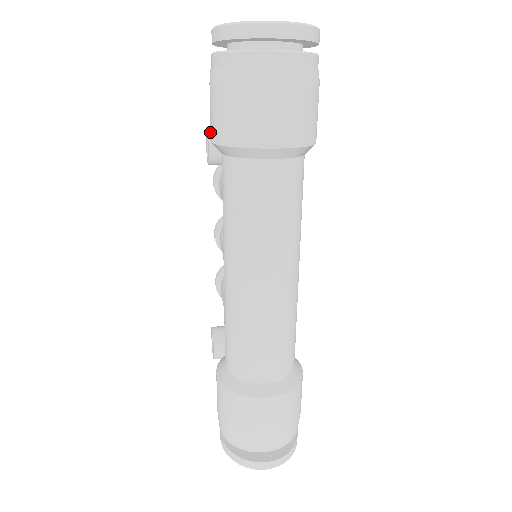
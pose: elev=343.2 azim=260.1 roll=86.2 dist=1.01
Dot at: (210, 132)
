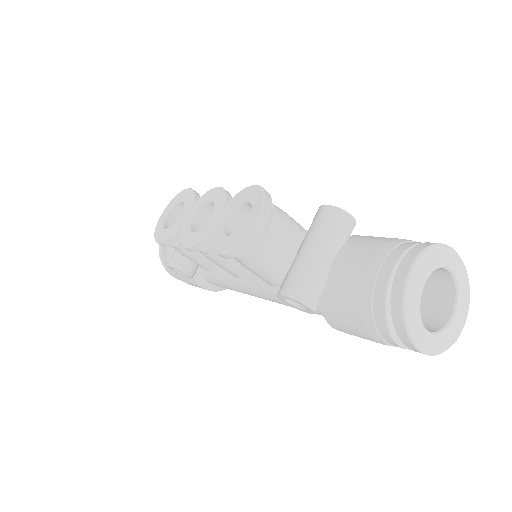
Dot at: occluded
